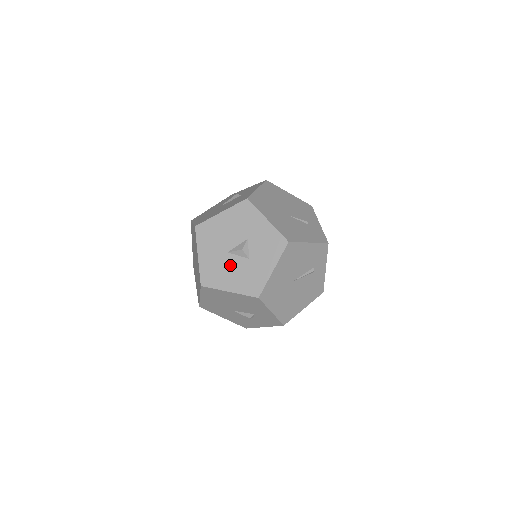
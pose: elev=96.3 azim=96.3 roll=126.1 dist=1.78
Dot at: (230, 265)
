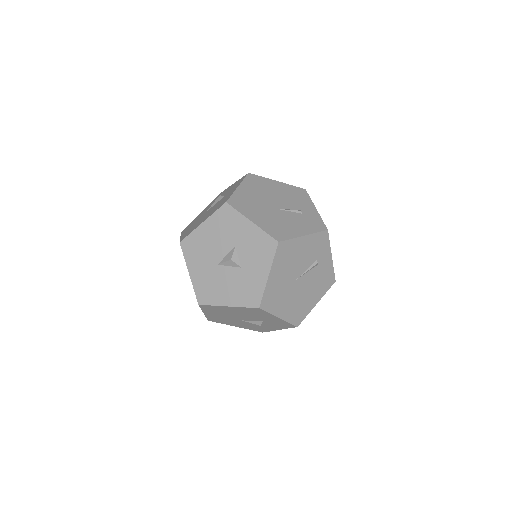
Dot at: (223, 278)
